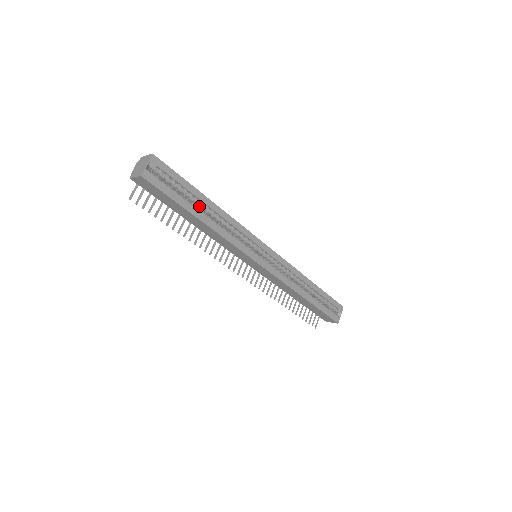
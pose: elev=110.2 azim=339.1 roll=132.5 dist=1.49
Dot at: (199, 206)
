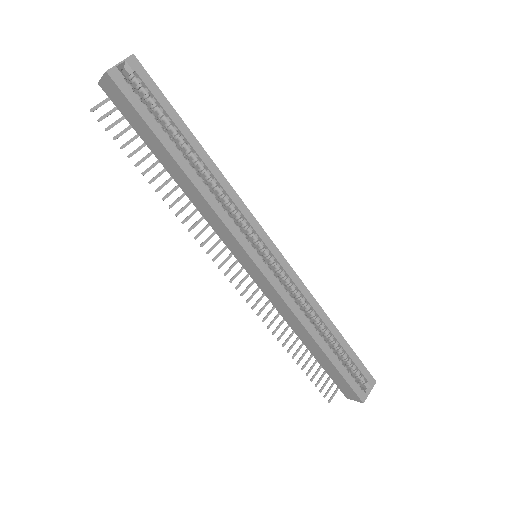
Dot at: (185, 150)
